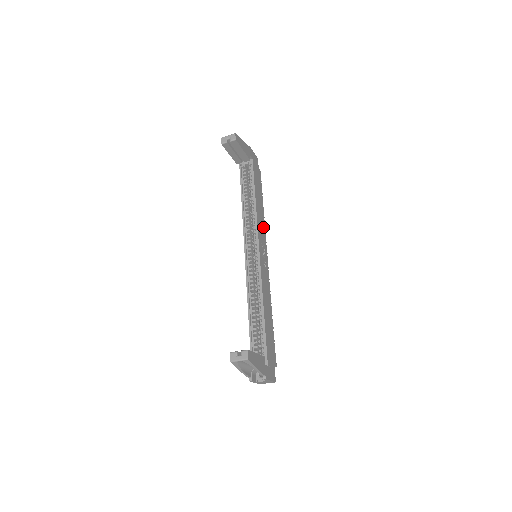
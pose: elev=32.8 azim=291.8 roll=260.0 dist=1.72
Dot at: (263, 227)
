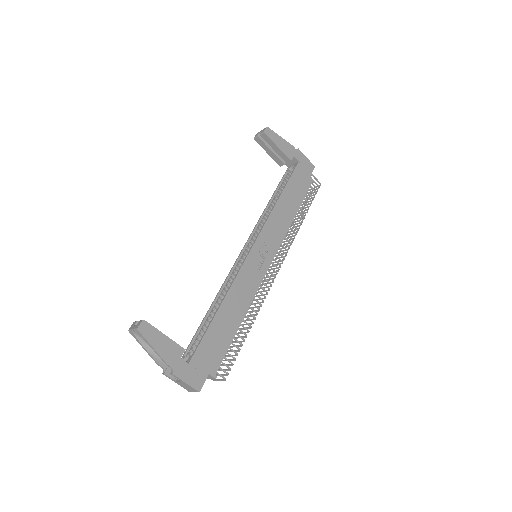
Dot at: (282, 230)
